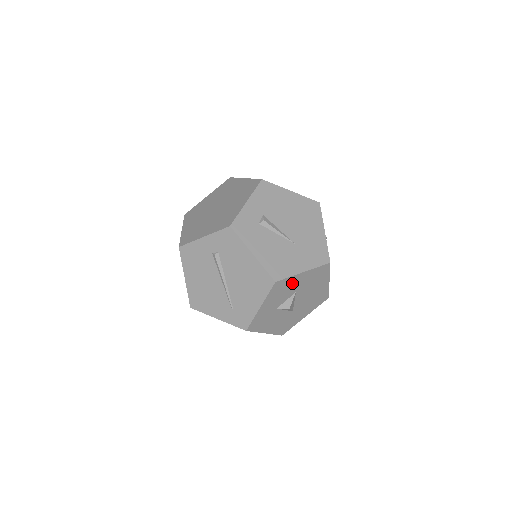
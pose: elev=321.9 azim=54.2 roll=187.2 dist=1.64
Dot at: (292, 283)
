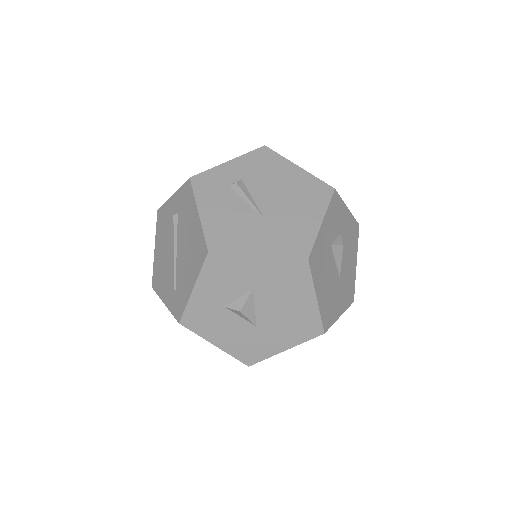
Dot at: (241, 269)
